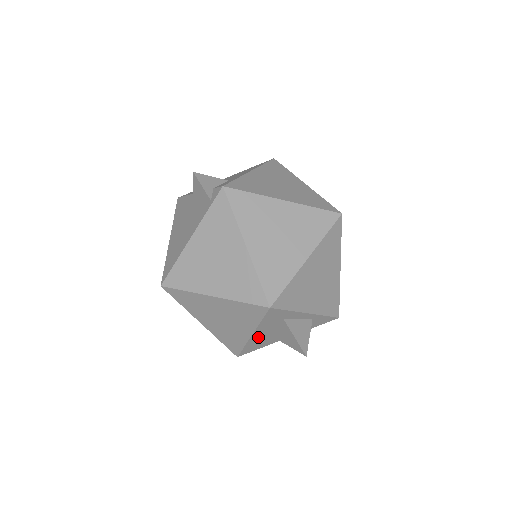
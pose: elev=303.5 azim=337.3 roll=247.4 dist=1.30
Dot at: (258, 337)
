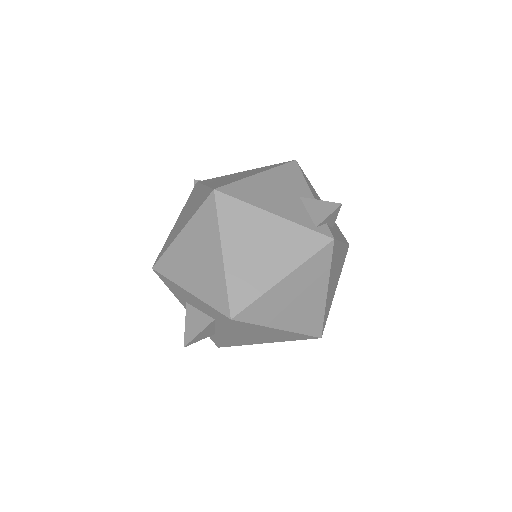
Dot at: (185, 293)
